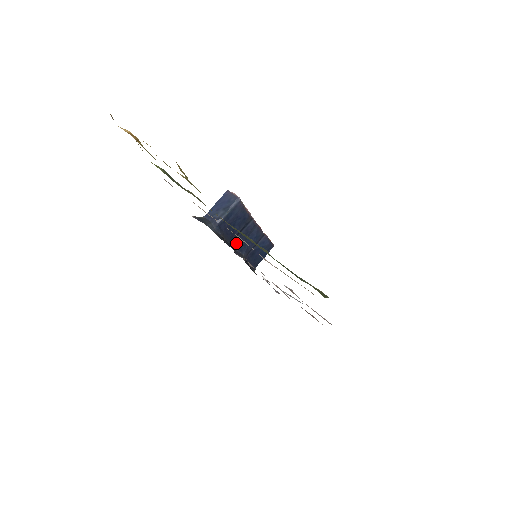
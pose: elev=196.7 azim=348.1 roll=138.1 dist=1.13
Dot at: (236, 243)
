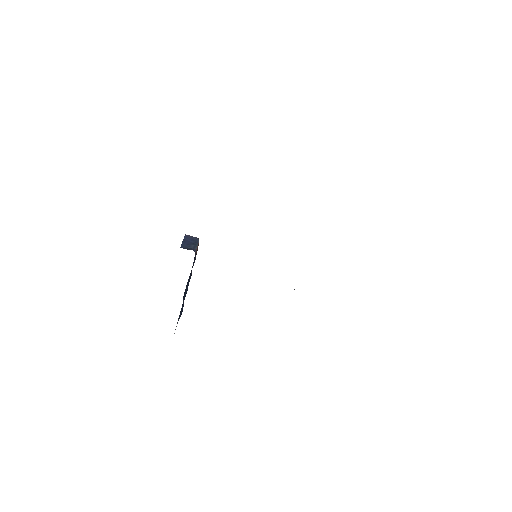
Dot at: occluded
